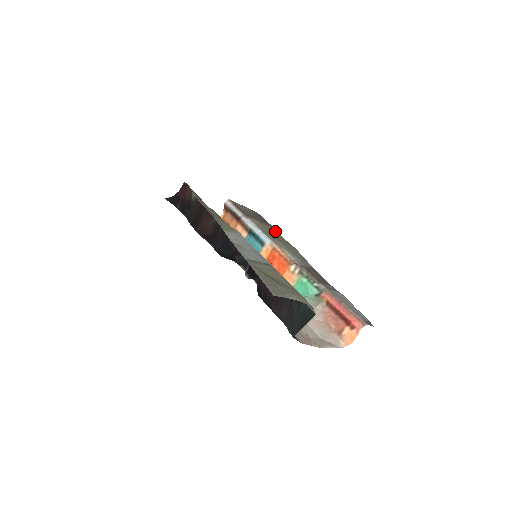
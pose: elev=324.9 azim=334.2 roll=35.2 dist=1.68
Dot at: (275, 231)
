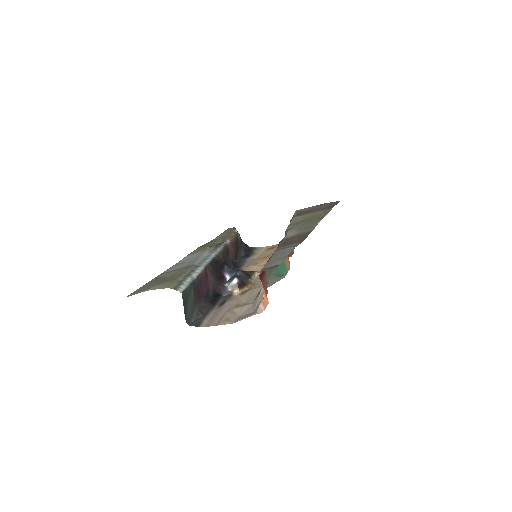
Dot at: (326, 211)
